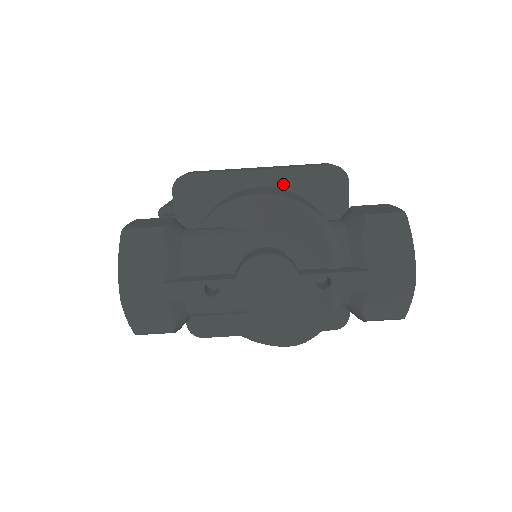
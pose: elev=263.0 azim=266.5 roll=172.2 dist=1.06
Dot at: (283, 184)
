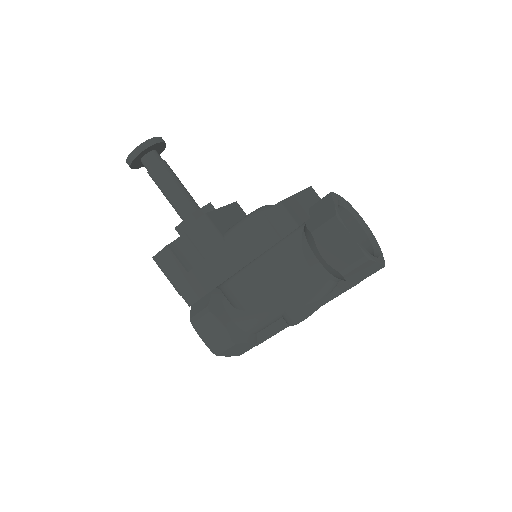
Dot at: (255, 259)
